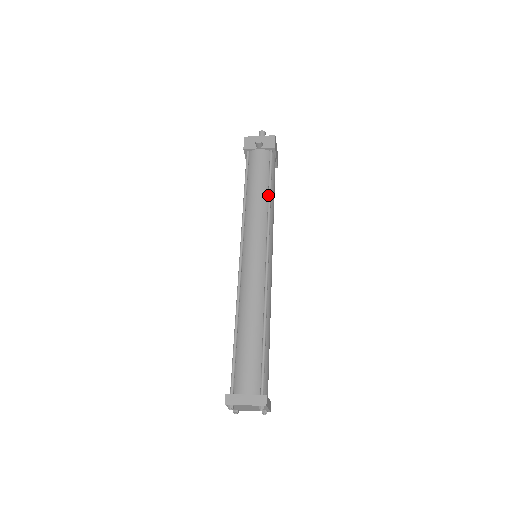
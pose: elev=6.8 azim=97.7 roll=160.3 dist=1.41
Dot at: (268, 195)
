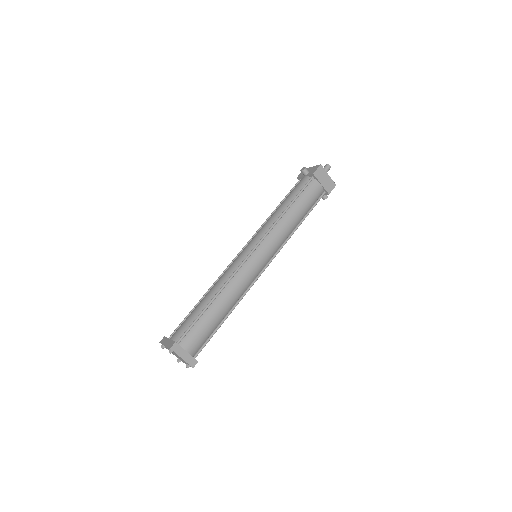
Dot at: (284, 210)
